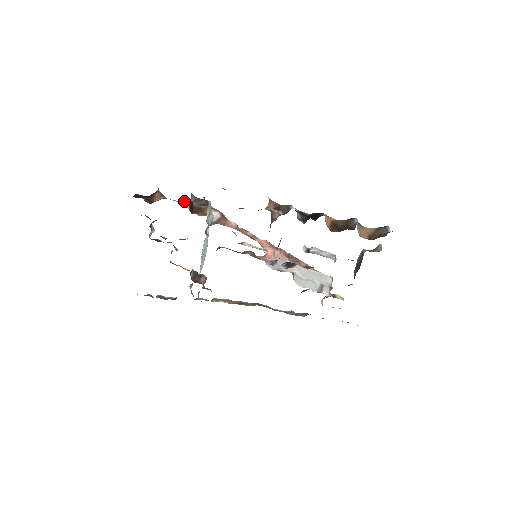
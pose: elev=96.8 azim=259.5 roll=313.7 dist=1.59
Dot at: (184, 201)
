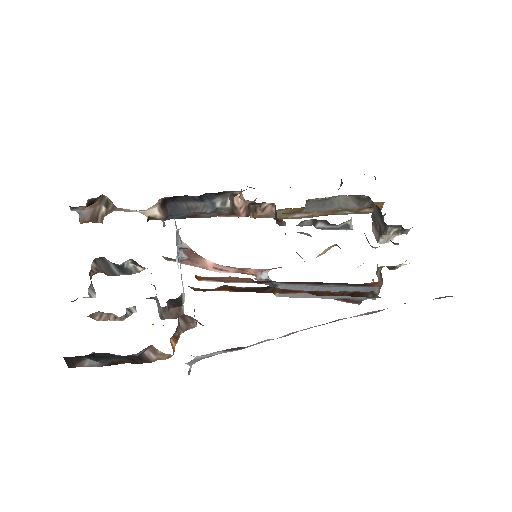
Dot at: occluded
